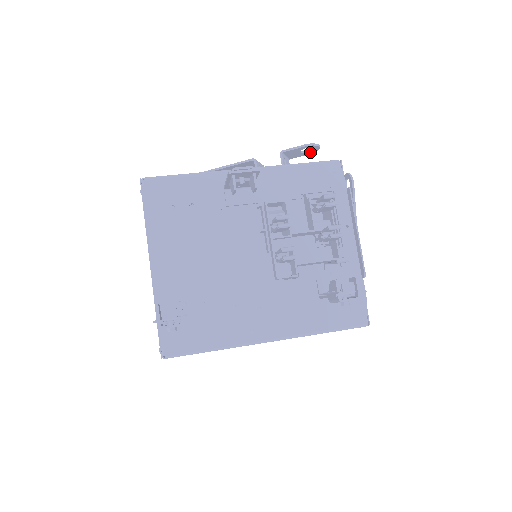
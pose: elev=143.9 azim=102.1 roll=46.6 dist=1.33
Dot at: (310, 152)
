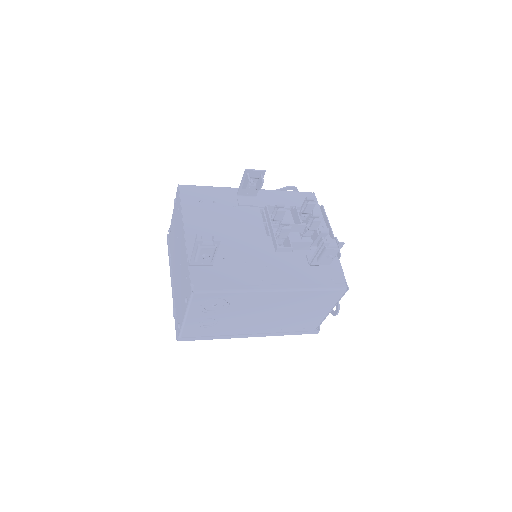
Dot at: occluded
